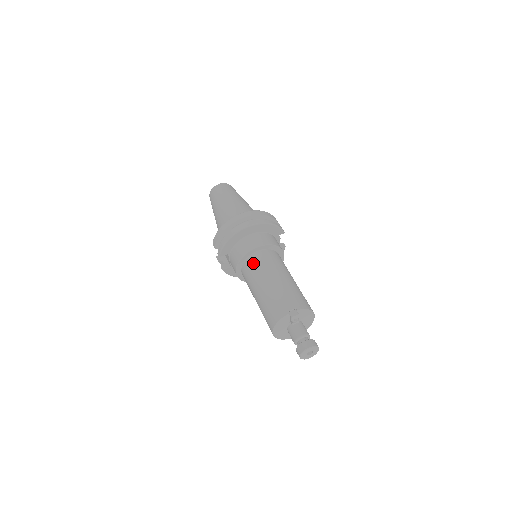
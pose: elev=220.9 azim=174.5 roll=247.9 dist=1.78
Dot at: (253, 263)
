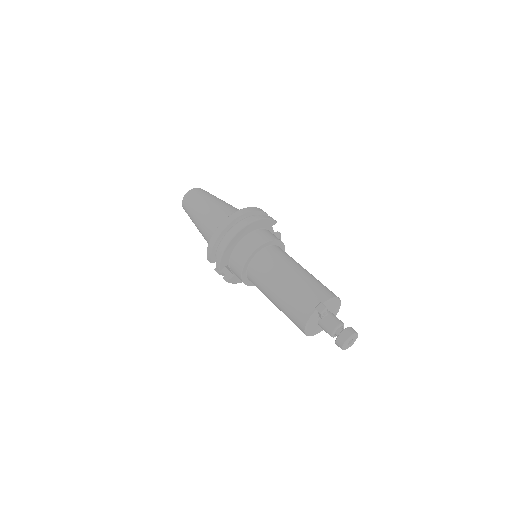
Dot at: (258, 267)
